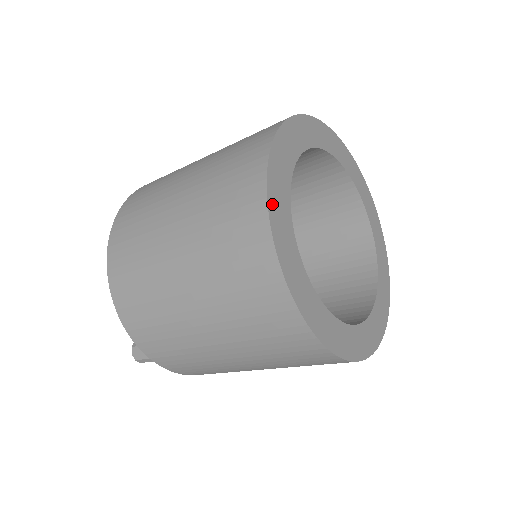
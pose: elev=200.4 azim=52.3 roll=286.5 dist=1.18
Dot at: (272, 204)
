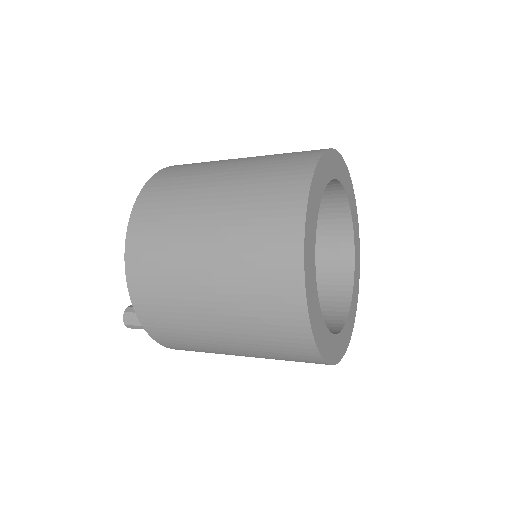
Dot at: (308, 222)
